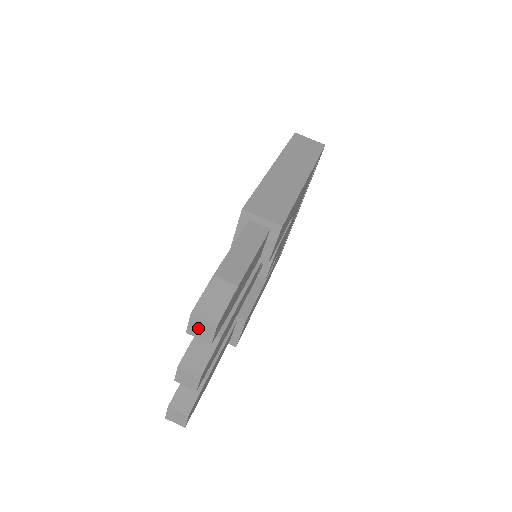
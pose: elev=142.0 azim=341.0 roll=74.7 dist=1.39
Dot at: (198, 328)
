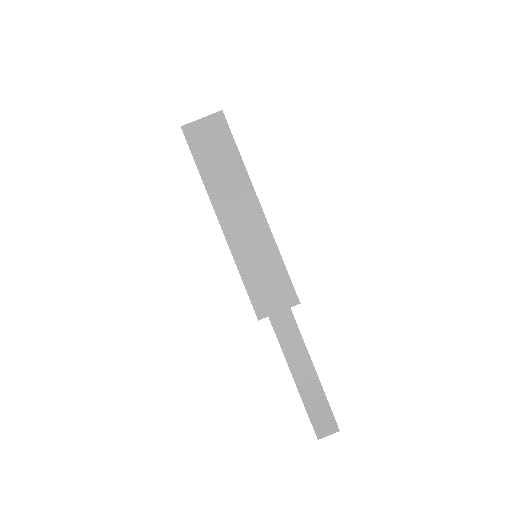
Dot at: occluded
